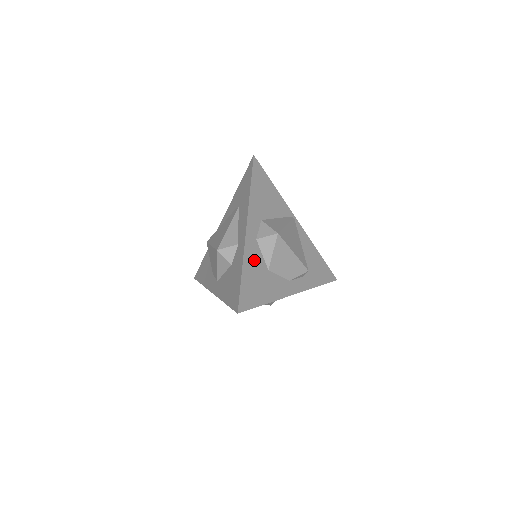
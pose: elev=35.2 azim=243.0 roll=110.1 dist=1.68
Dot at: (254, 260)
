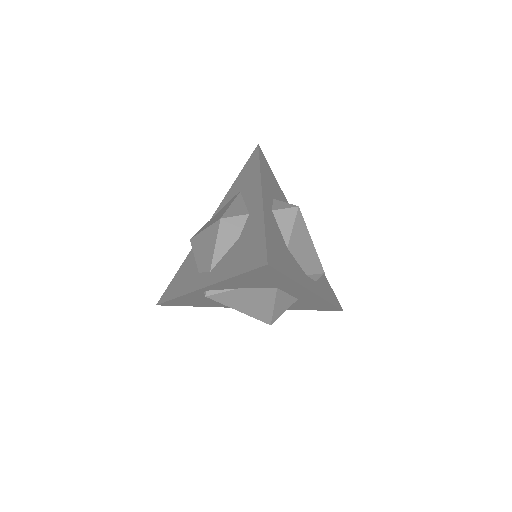
Dot at: (273, 227)
